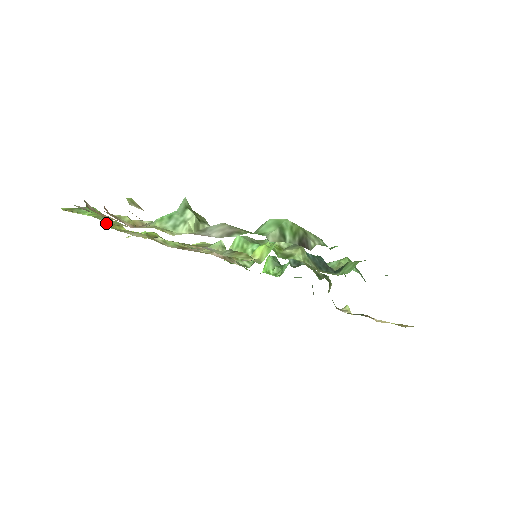
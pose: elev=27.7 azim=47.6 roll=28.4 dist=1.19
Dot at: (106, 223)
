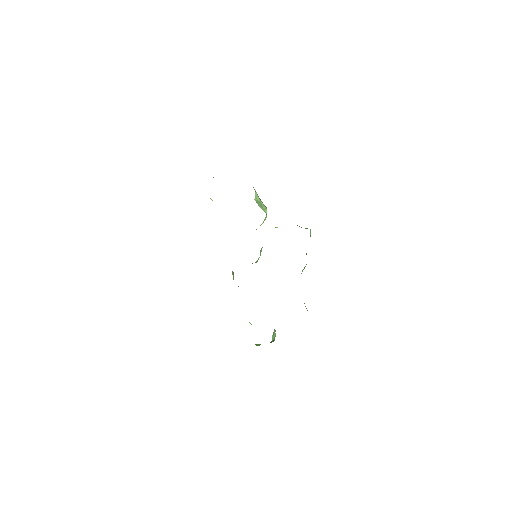
Dot at: occluded
